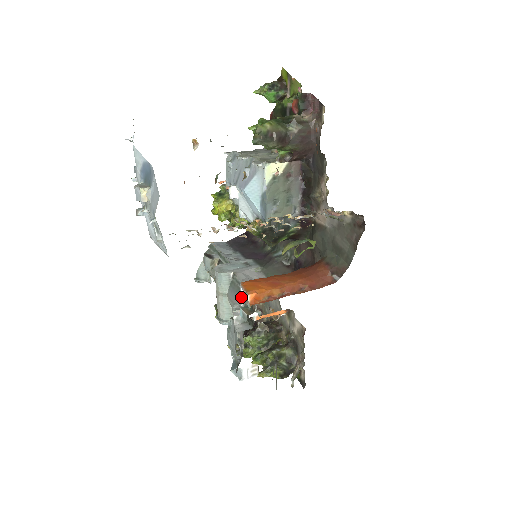
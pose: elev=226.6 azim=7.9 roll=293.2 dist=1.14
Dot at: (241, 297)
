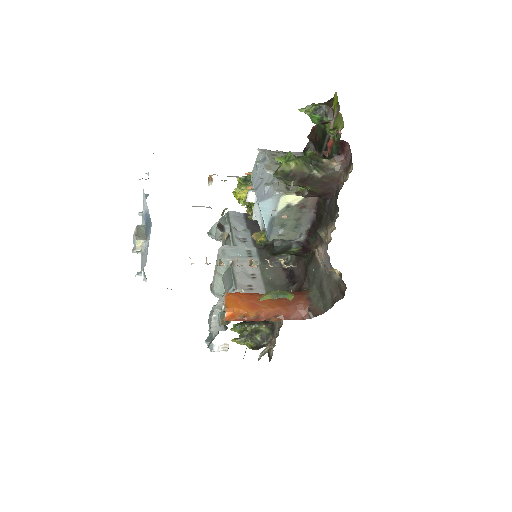
Dot at: (223, 303)
